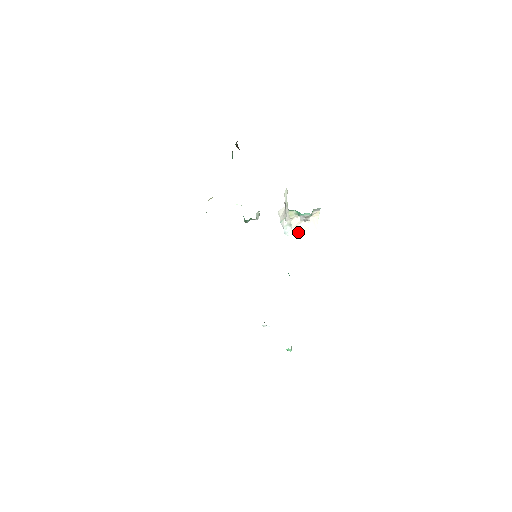
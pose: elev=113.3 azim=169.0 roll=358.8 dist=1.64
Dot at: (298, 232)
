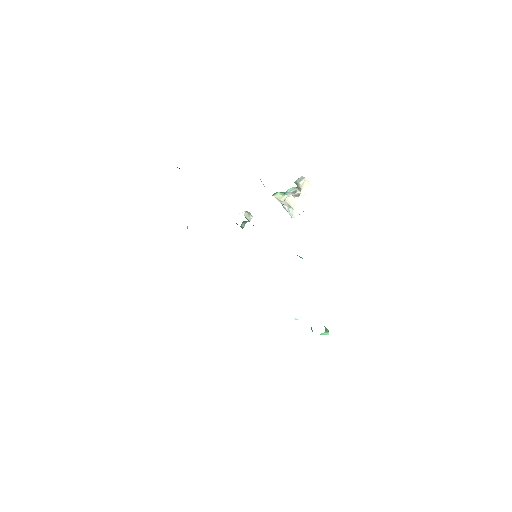
Dot at: (302, 209)
